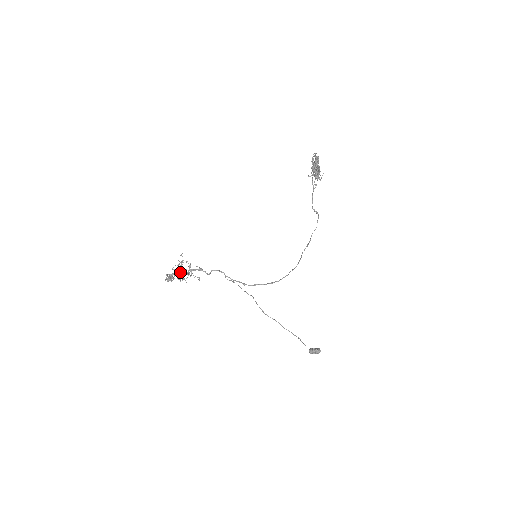
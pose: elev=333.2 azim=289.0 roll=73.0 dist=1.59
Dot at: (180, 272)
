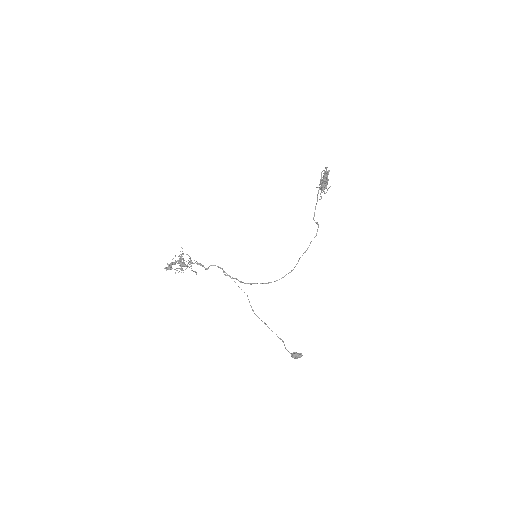
Dot at: (180, 263)
